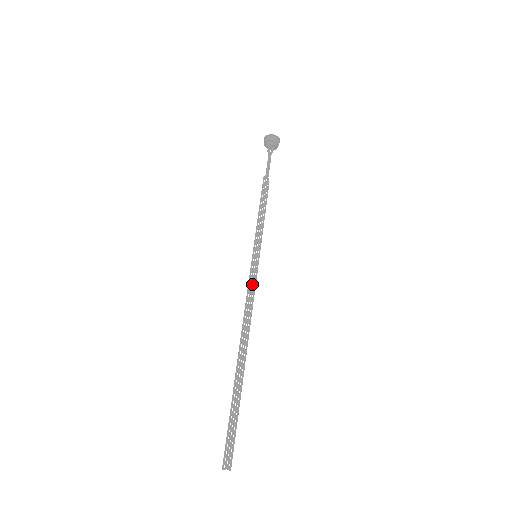
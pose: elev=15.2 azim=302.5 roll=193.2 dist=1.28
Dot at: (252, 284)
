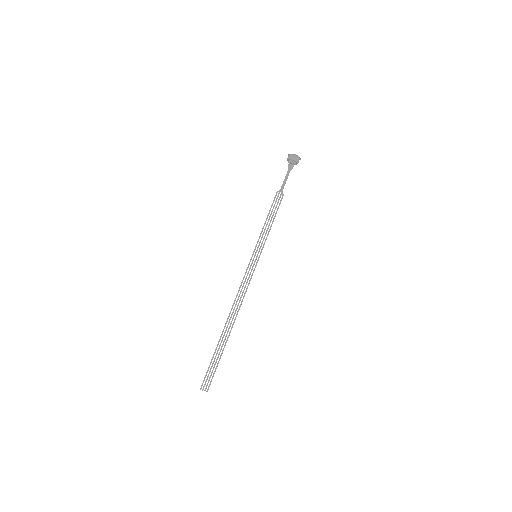
Dot at: (248, 277)
